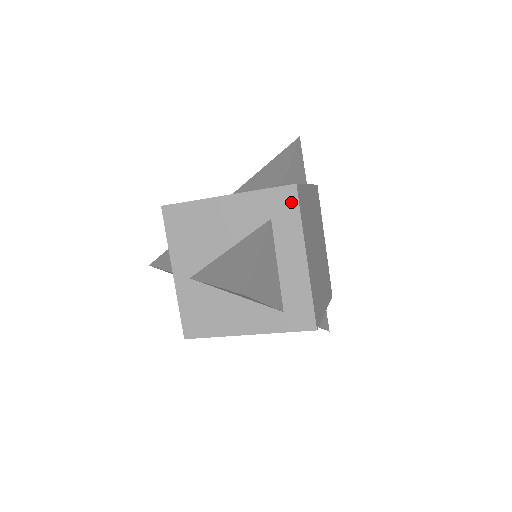
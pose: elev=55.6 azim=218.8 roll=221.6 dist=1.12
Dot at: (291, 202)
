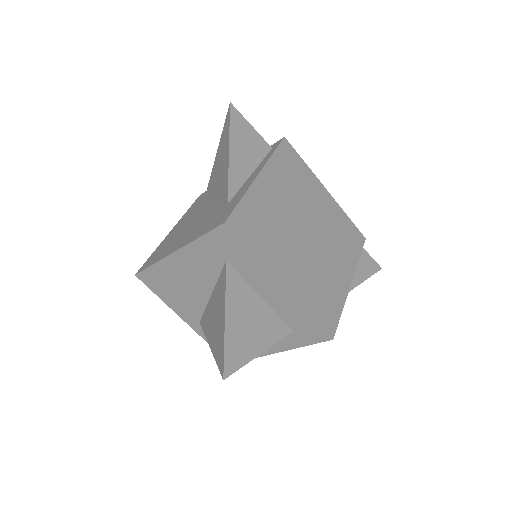
Dot at: (232, 241)
